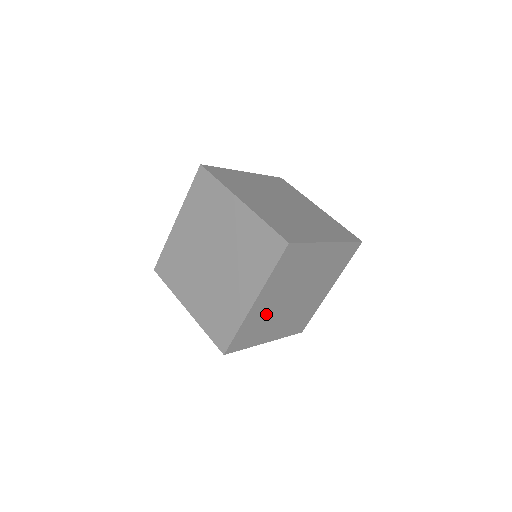
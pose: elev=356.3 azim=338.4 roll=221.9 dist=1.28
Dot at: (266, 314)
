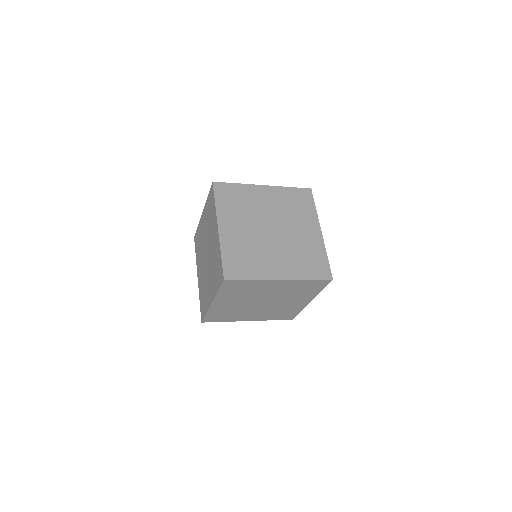
Dot at: occluded
